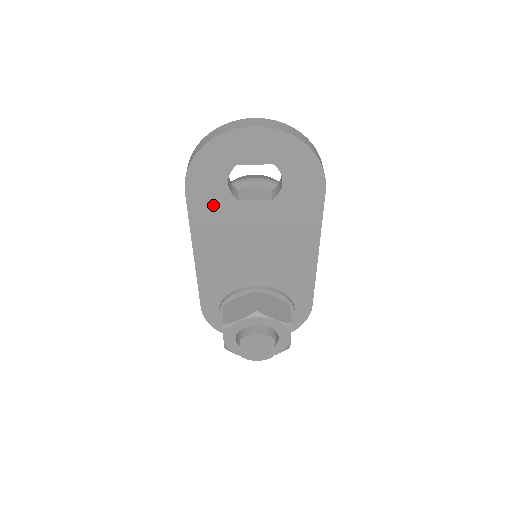
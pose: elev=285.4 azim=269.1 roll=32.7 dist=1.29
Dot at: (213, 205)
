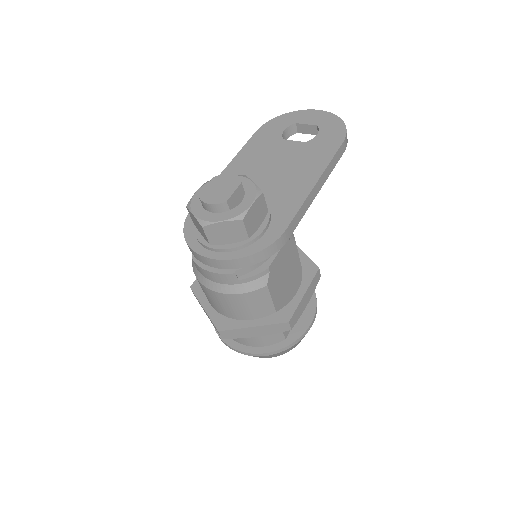
Dot at: (266, 140)
